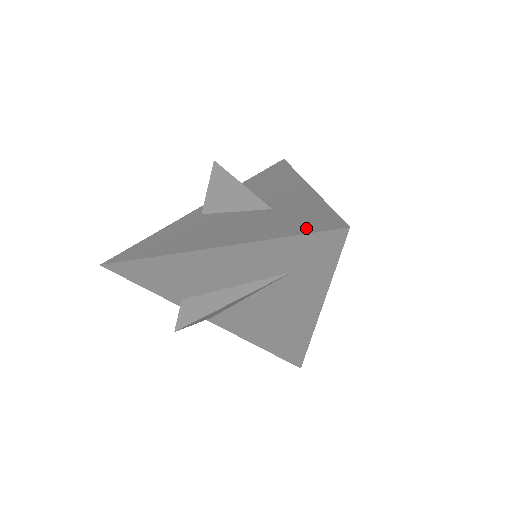
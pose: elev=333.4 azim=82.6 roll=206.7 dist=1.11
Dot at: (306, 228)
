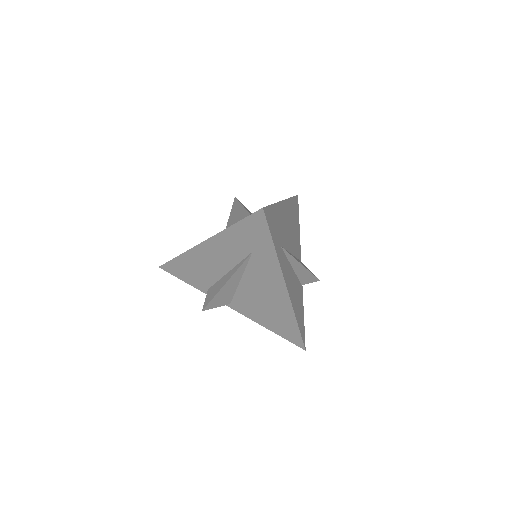
Dot at: occluded
